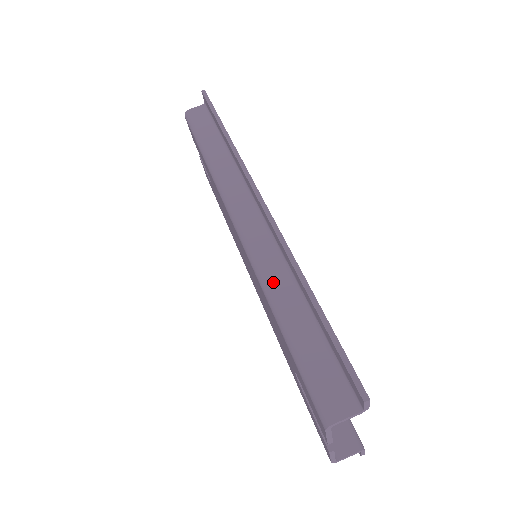
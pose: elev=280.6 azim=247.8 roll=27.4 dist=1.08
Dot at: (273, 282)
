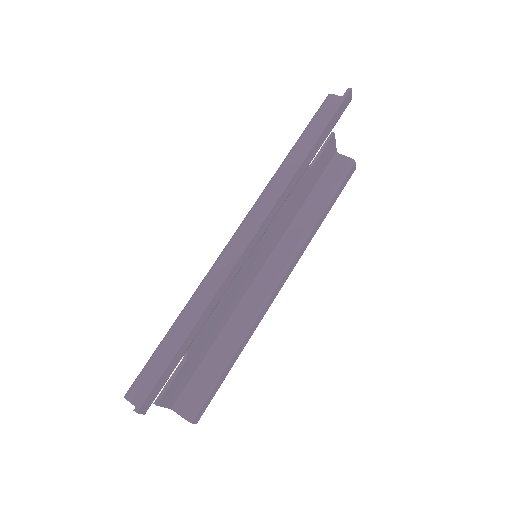
Dot at: (201, 294)
